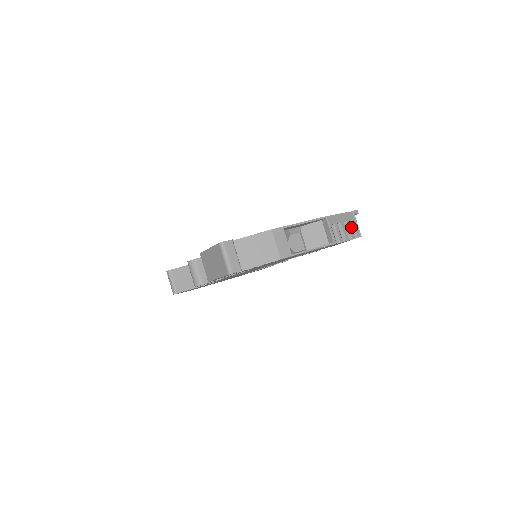
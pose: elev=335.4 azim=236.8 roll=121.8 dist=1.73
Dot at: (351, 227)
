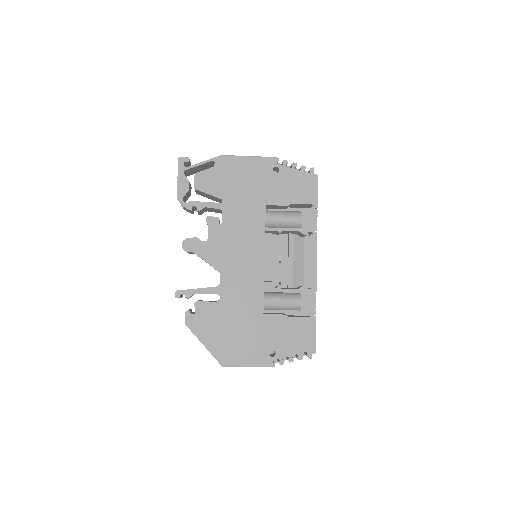
Dot at: occluded
